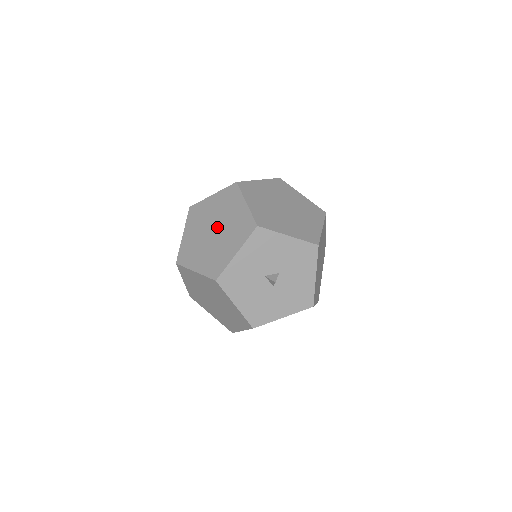
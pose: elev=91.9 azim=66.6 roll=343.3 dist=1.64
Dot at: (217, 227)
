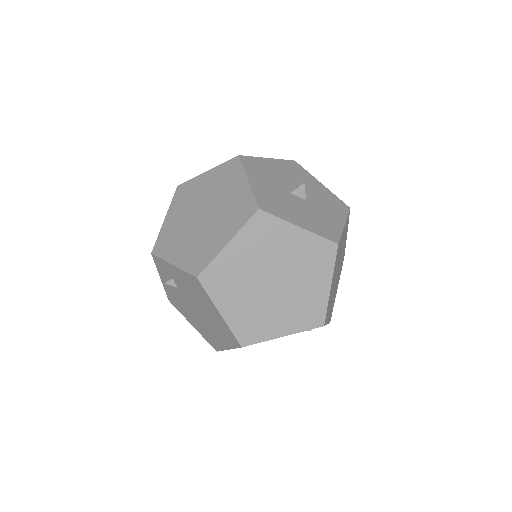
Dot at: (202, 209)
